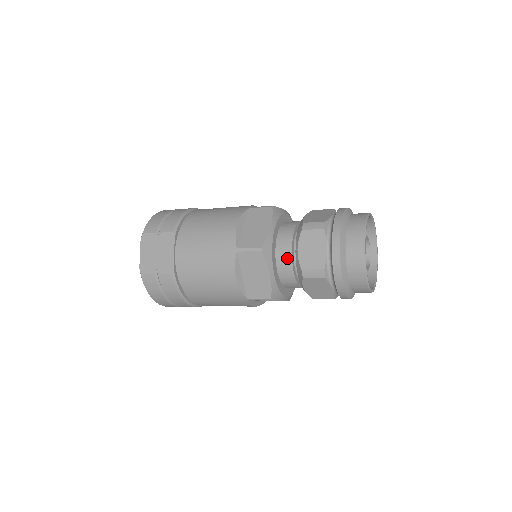
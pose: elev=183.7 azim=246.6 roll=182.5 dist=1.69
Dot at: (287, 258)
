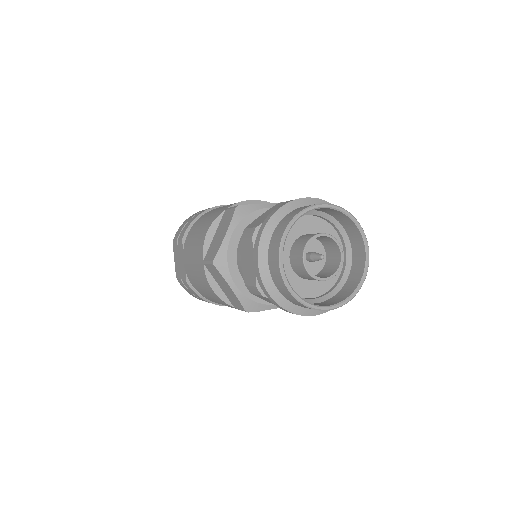
Dot at: occluded
